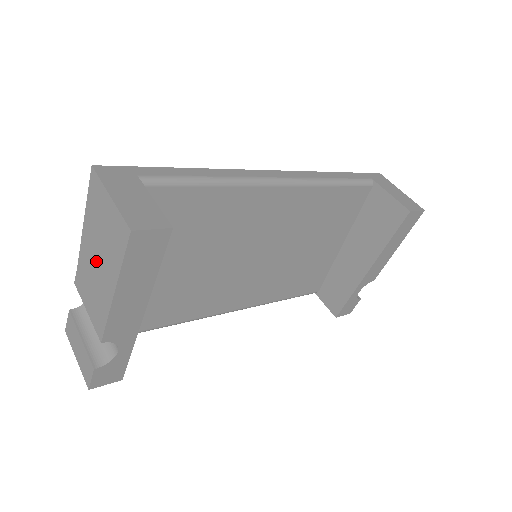
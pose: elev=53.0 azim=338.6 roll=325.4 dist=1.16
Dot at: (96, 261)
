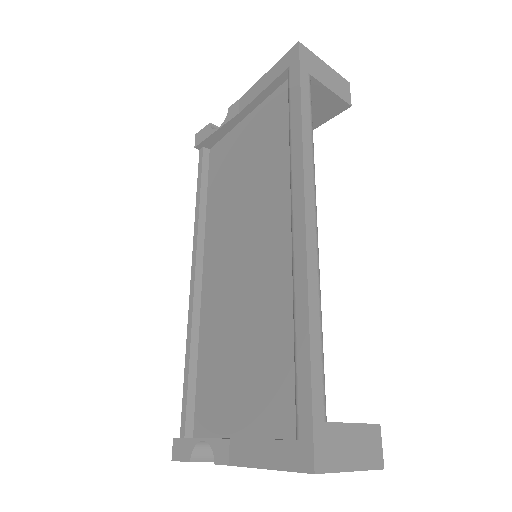
Dot at: occluded
